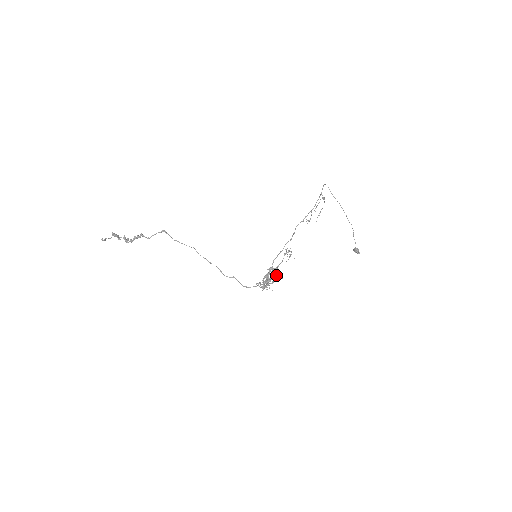
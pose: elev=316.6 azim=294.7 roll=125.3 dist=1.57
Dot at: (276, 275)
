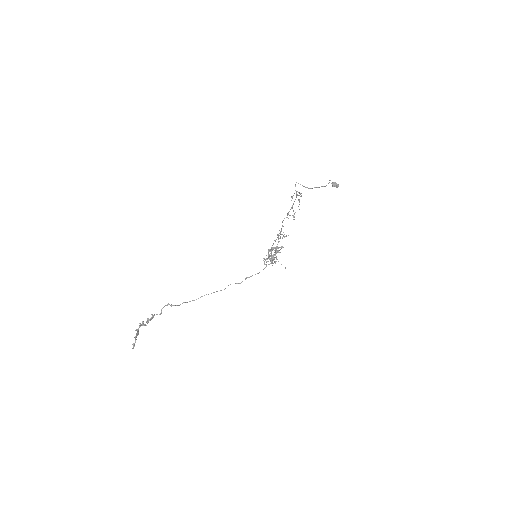
Dot at: (278, 251)
